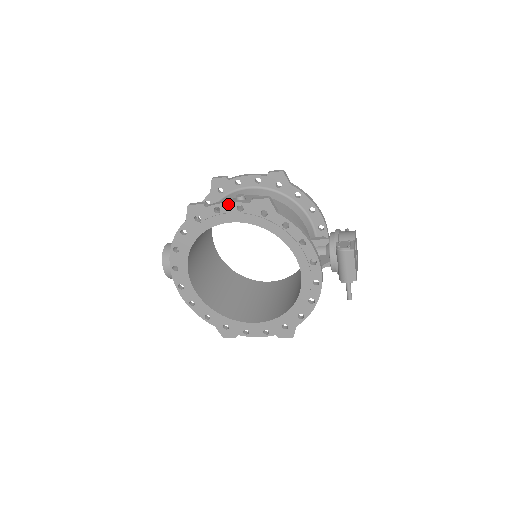
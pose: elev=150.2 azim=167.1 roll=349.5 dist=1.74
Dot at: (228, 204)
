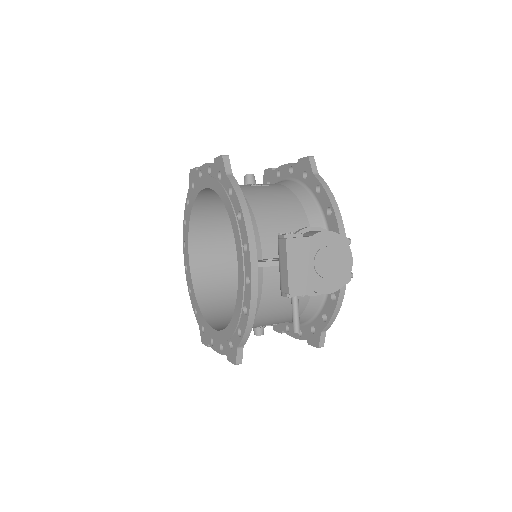
Dot at: (205, 166)
